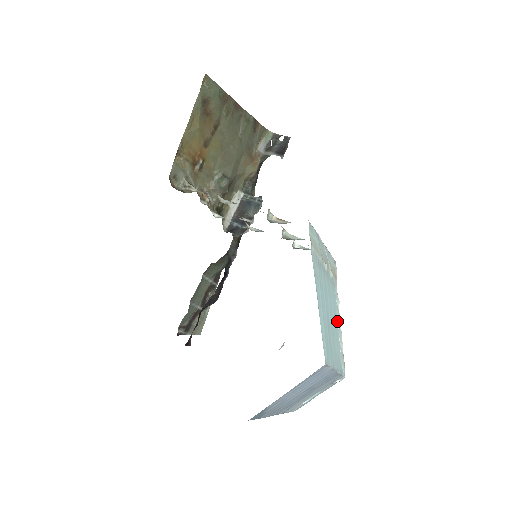
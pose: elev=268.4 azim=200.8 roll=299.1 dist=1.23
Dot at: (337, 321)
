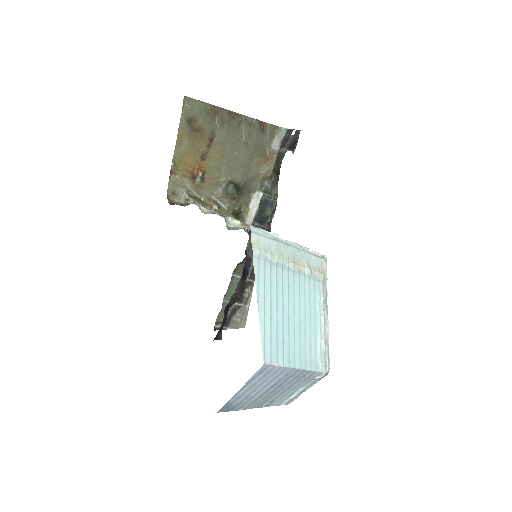
Dot at: (316, 318)
